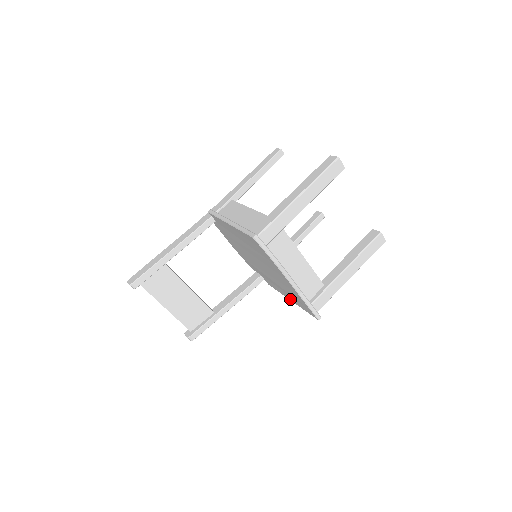
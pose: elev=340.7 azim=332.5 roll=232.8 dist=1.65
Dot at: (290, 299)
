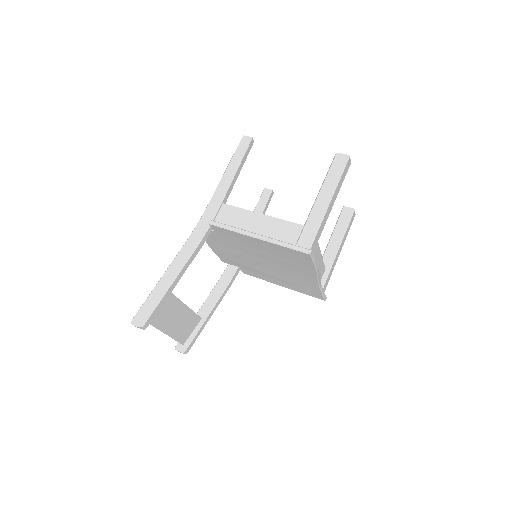
Dot at: (283, 286)
